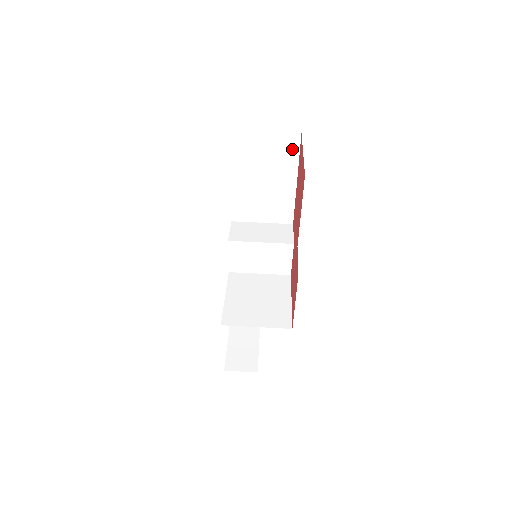
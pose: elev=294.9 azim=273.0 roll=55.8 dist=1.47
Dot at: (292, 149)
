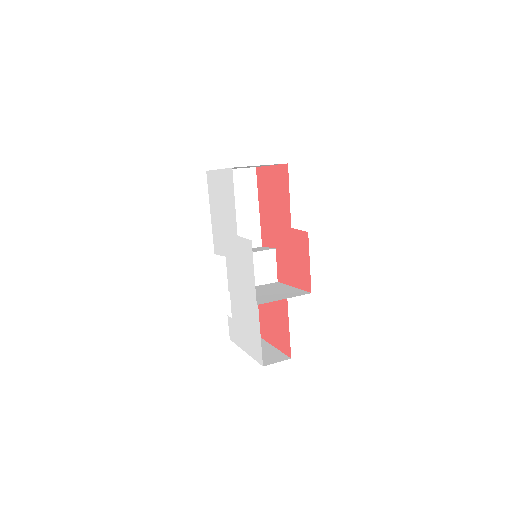
Dot at: (251, 181)
